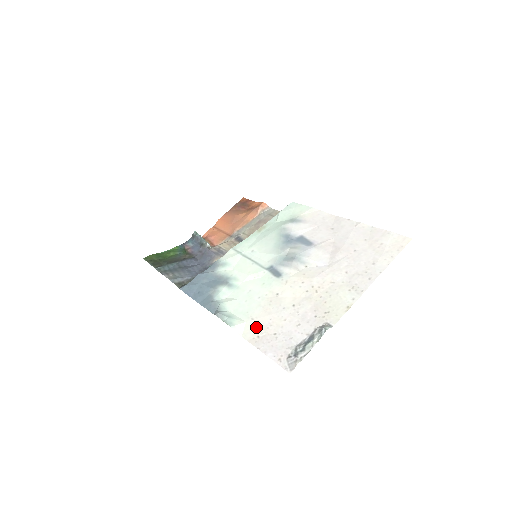
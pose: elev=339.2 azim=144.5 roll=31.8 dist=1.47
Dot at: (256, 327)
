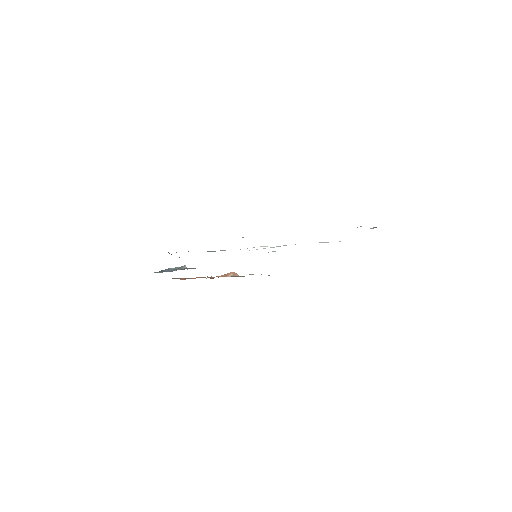
Dot at: occluded
